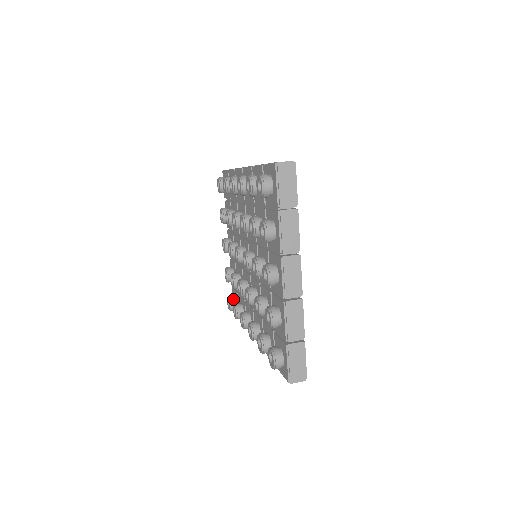
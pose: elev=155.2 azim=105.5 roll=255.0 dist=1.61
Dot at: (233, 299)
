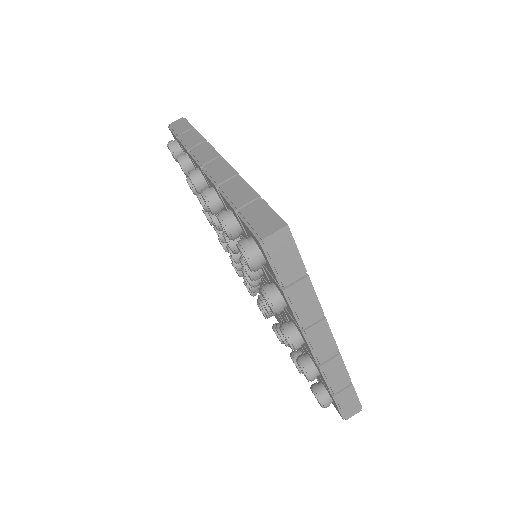
Dot at: occluded
